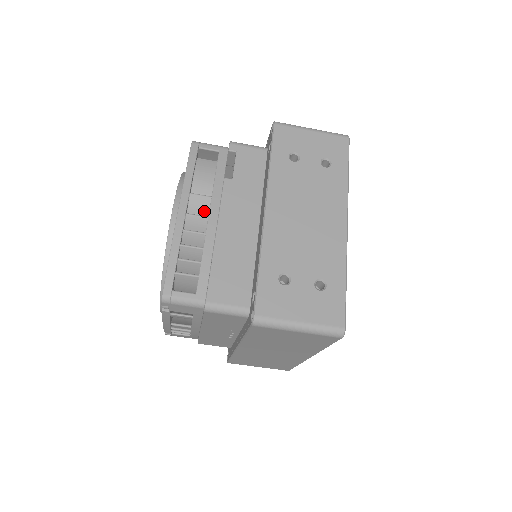
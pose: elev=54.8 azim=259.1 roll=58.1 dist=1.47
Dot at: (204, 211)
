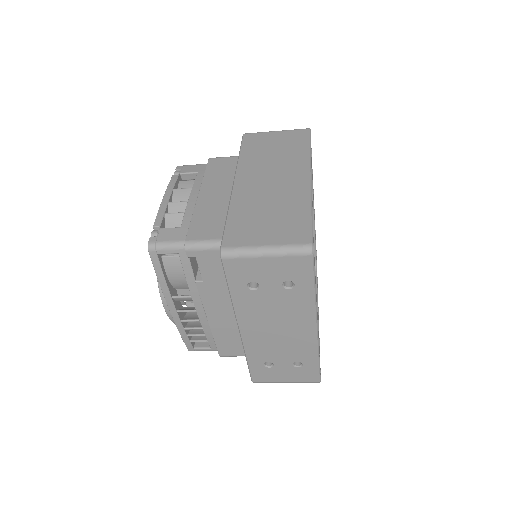
Dot at: (191, 300)
